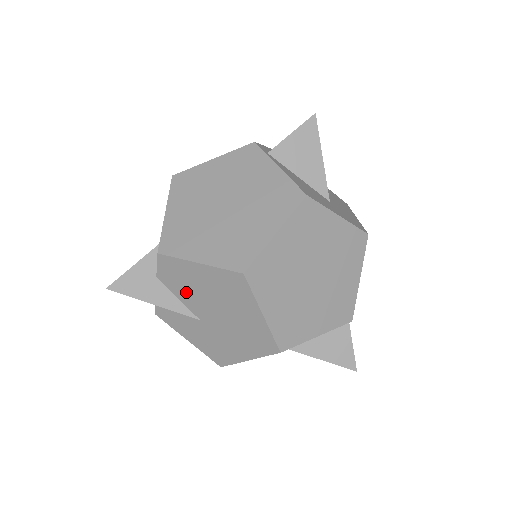
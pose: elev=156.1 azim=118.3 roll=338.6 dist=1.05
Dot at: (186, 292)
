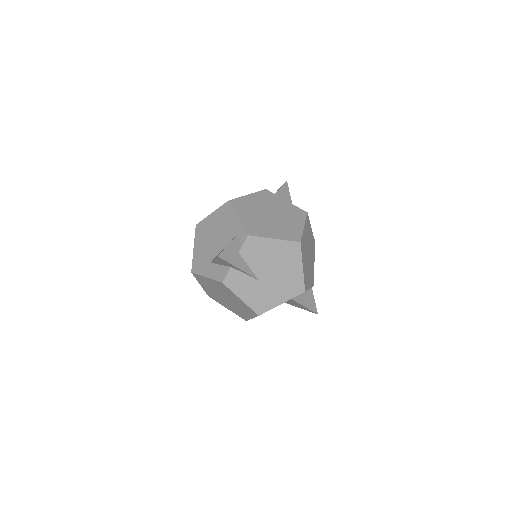
Dot at: (257, 260)
